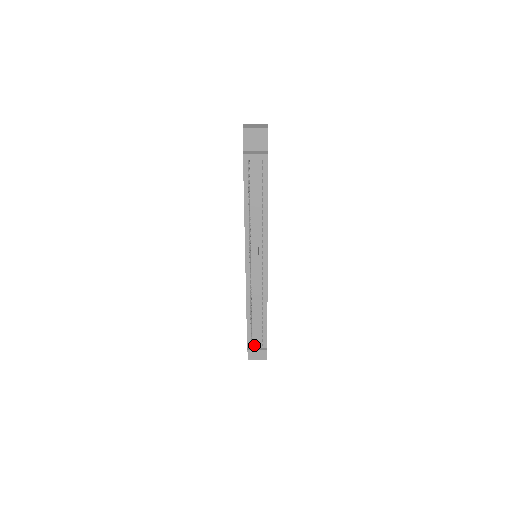
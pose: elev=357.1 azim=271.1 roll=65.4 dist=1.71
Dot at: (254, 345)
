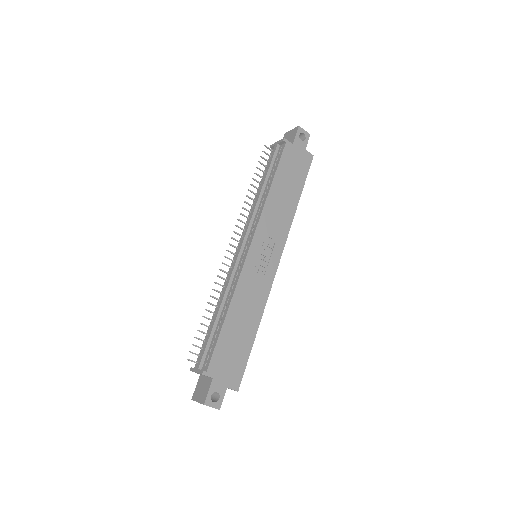
Dot at: occluded
